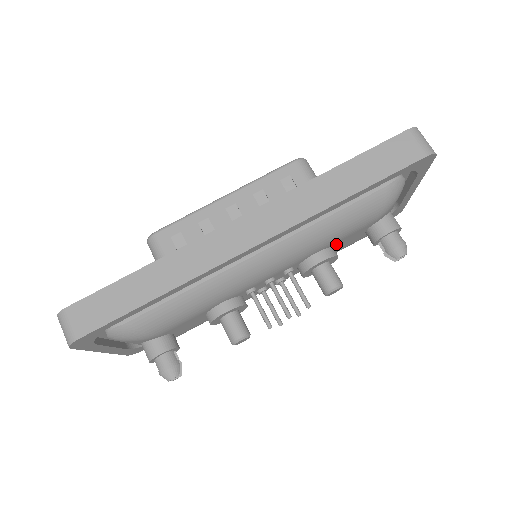
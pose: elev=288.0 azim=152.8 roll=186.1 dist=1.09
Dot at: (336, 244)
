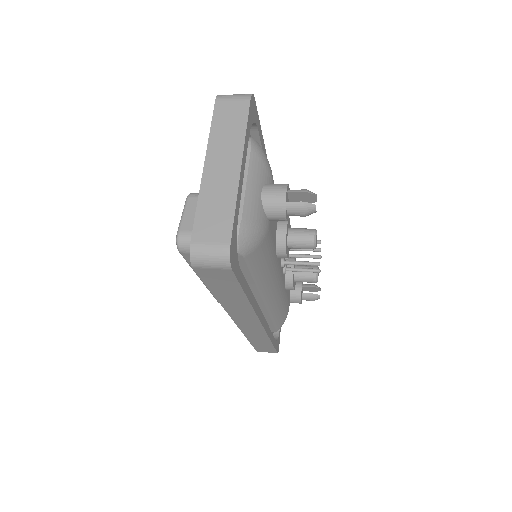
Dot at: occluded
